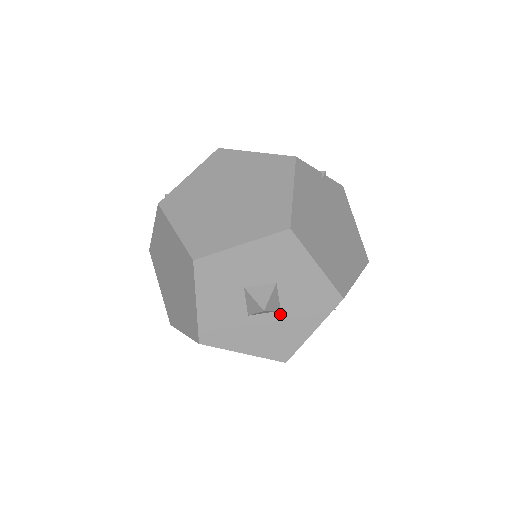
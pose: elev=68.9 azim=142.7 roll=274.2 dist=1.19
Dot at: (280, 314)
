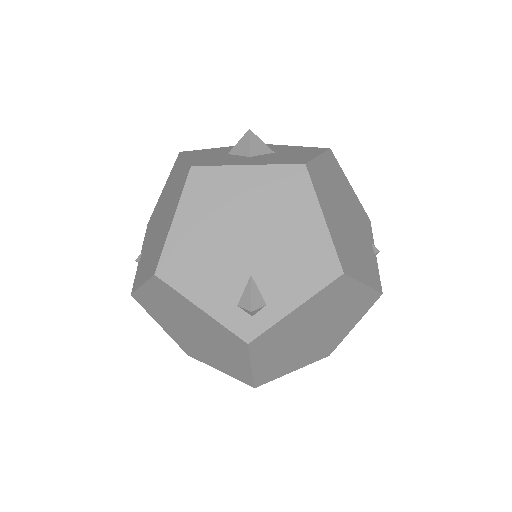
Dot at: occluded
